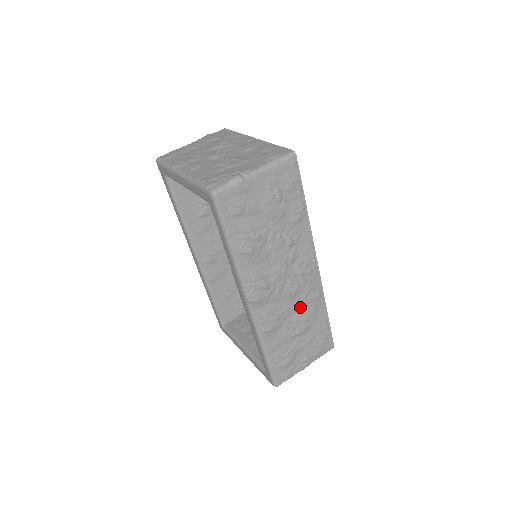
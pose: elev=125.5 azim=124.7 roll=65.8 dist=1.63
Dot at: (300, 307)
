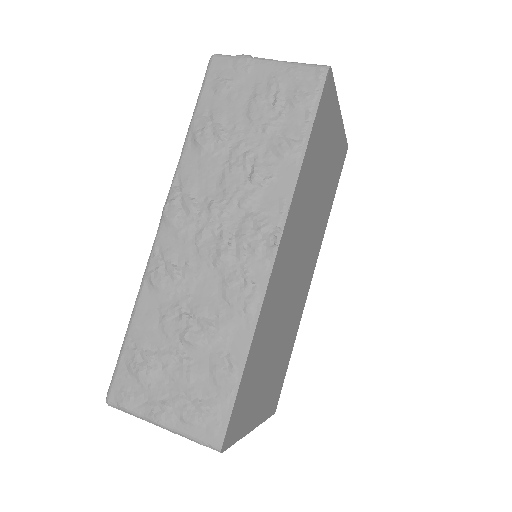
Dot at: (214, 296)
